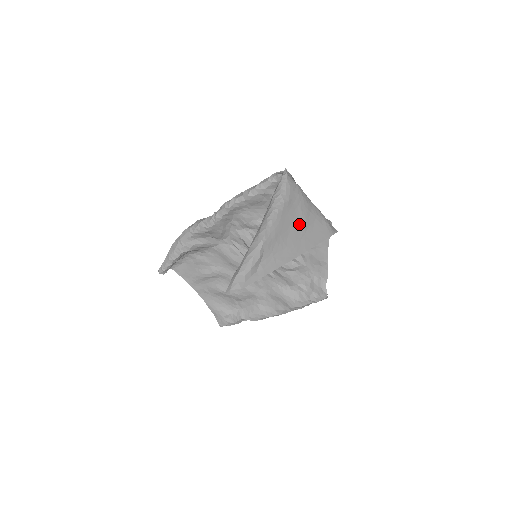
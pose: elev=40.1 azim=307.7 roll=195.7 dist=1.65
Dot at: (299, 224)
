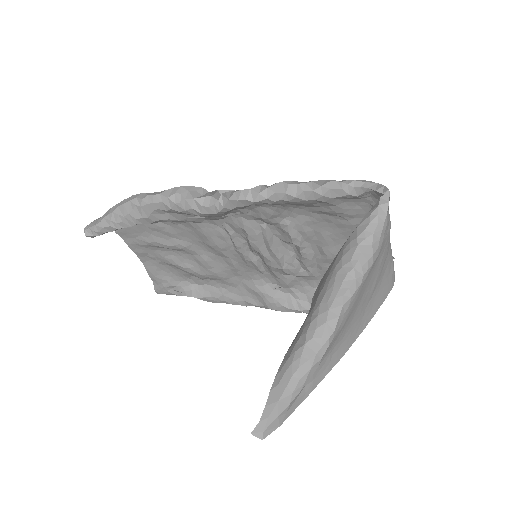
Dot at: (371, 286)
